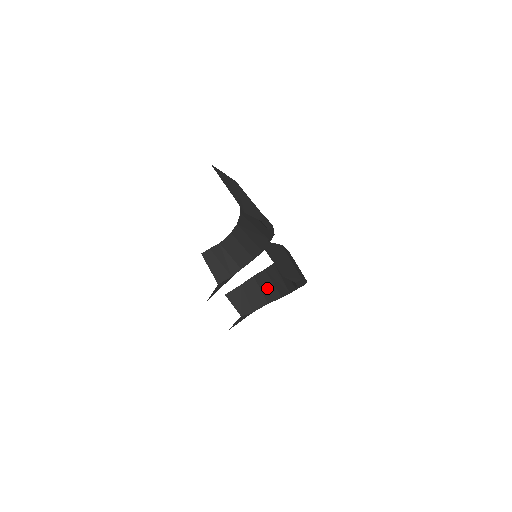
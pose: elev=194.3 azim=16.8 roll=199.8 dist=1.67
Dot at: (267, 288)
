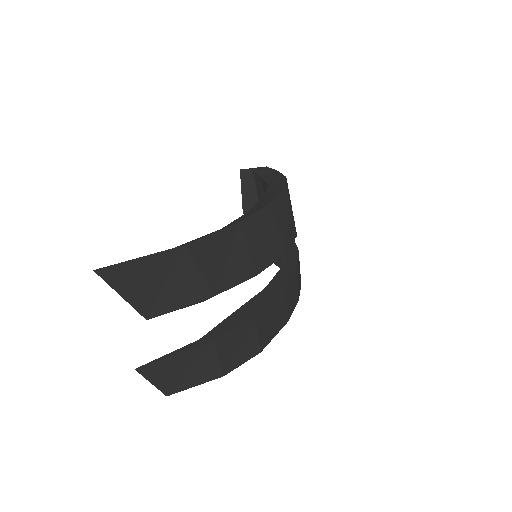
Dot at: occluded
